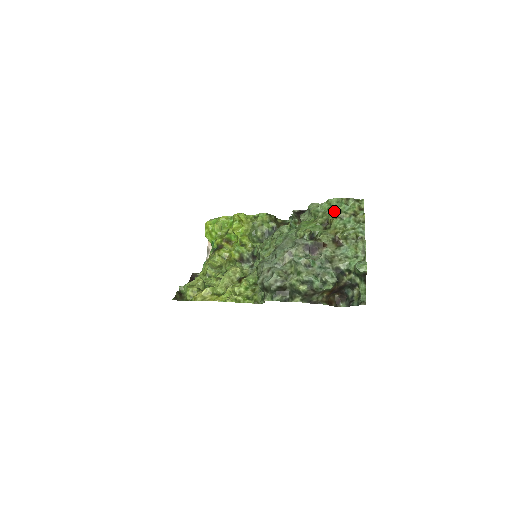
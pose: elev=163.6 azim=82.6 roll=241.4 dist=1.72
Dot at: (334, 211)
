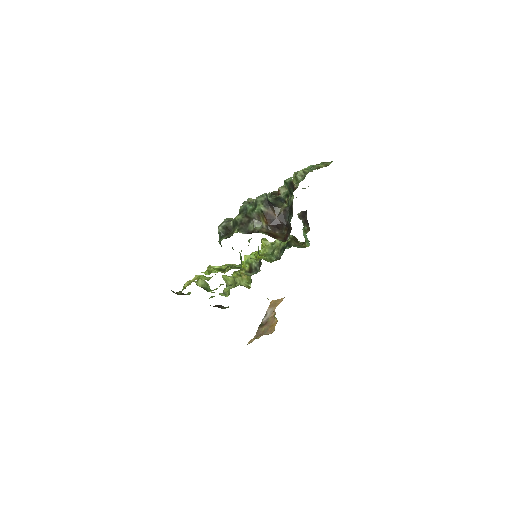
Dot at: occluded
